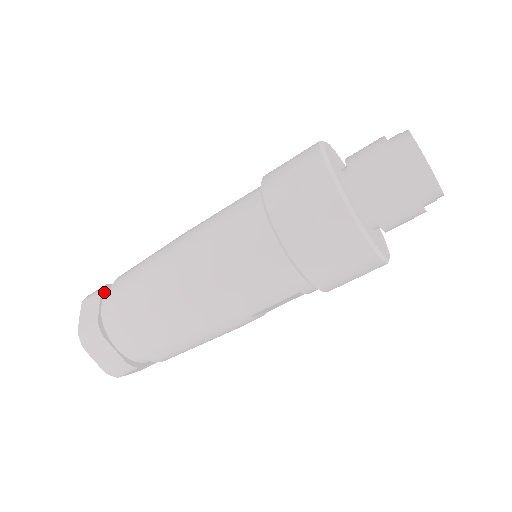
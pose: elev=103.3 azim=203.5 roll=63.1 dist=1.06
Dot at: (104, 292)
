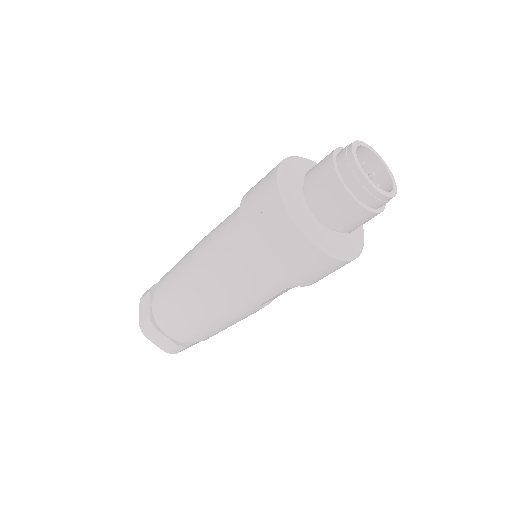
Dot at: (153, 292)
